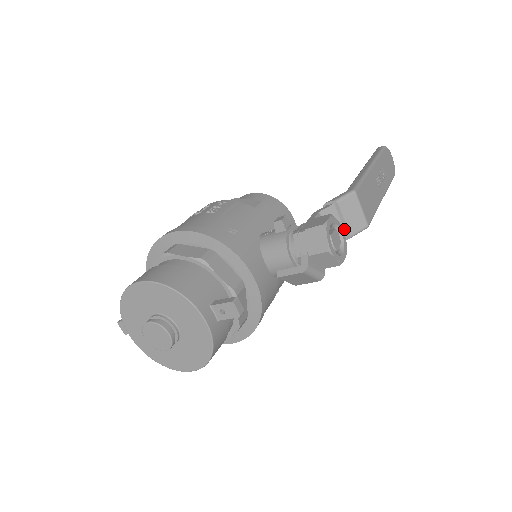
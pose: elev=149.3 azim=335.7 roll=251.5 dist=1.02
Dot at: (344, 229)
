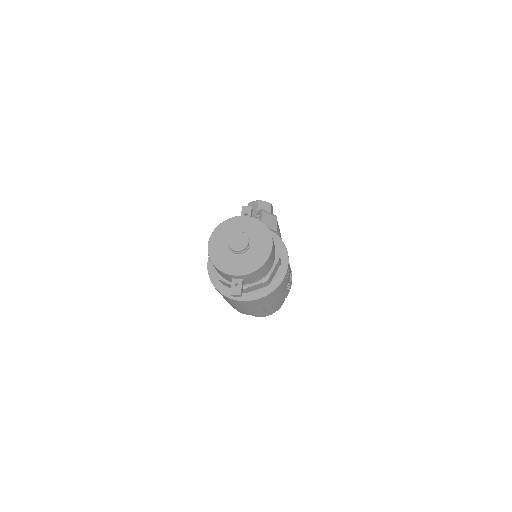
Dot at: occluded
